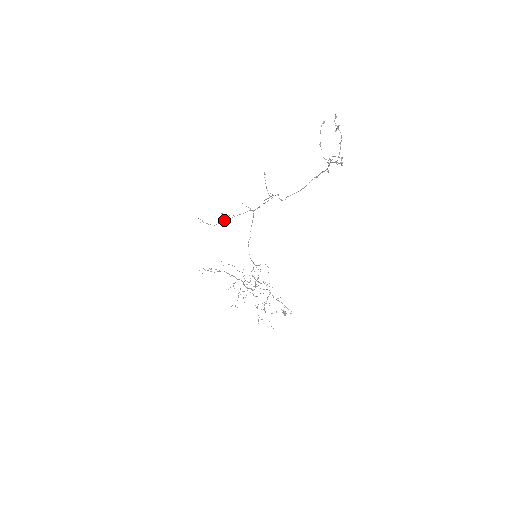
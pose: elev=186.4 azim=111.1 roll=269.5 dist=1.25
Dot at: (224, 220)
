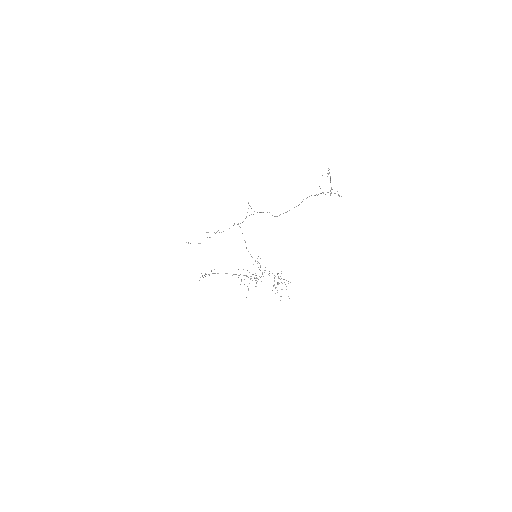
Dot at: occluded
